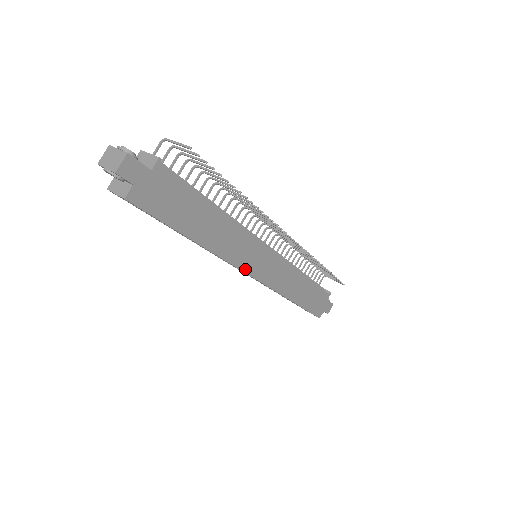
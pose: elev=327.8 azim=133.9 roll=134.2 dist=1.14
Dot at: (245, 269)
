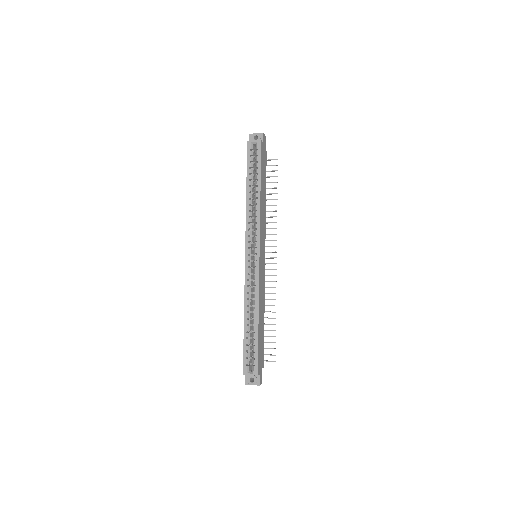
Dot at: (260, 242)
